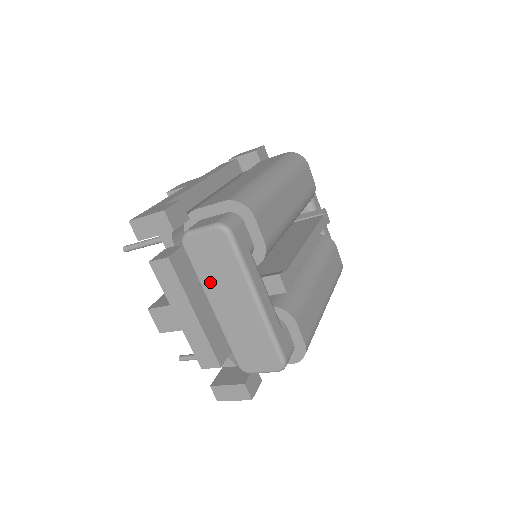
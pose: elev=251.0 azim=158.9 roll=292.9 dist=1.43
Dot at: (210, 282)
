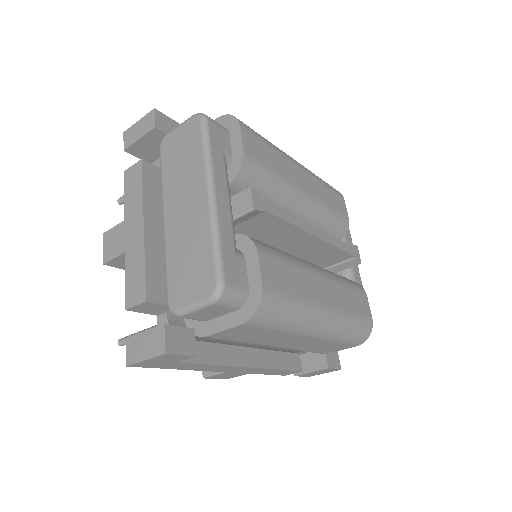
Dot at: (171, 183)
